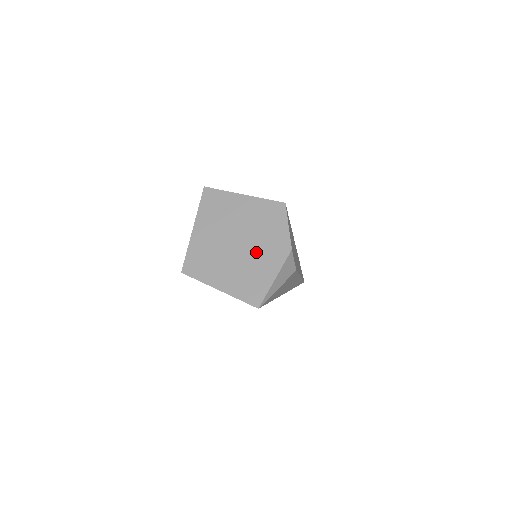
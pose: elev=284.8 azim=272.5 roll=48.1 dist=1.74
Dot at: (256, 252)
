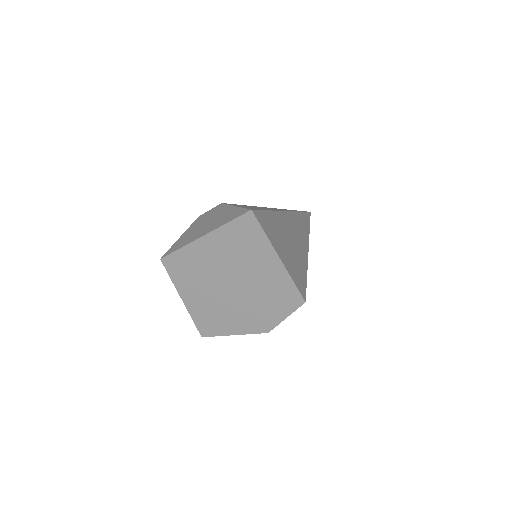
Dot at: (239, 308)
